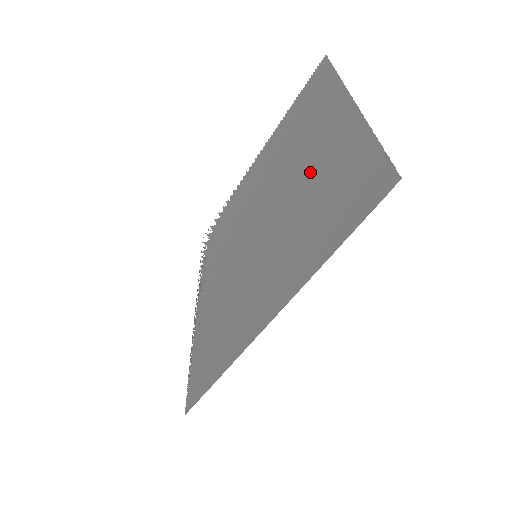
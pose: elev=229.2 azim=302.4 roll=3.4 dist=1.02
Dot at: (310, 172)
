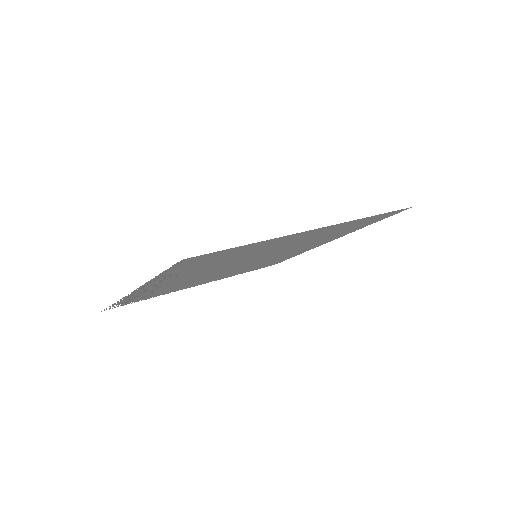
Dot at: occluded
